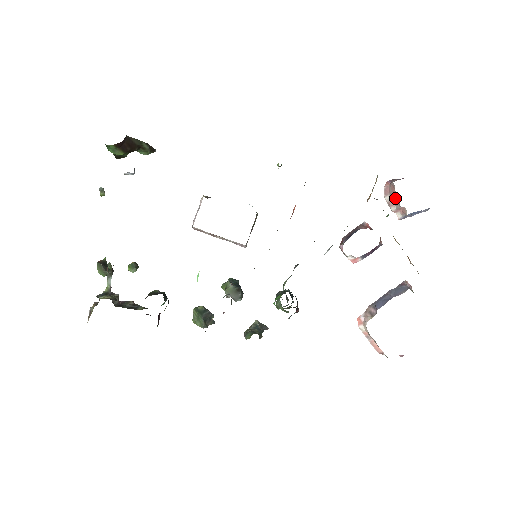
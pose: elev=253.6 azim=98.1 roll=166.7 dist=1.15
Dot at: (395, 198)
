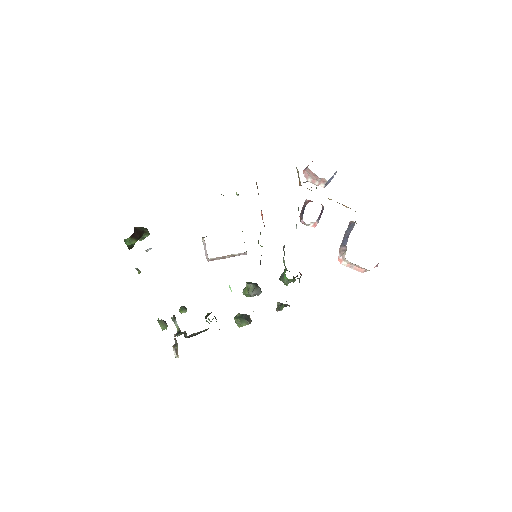
Dot at: (314, 176)
